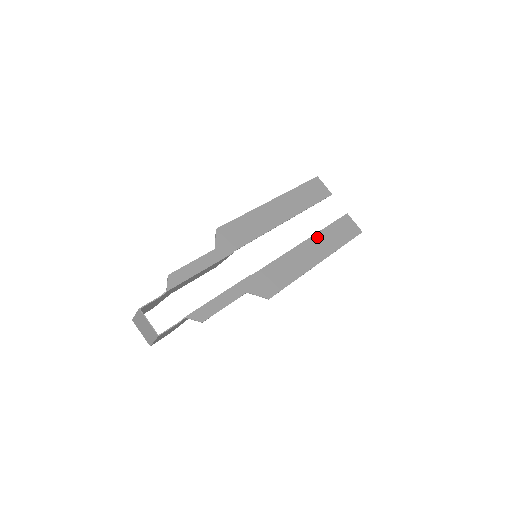
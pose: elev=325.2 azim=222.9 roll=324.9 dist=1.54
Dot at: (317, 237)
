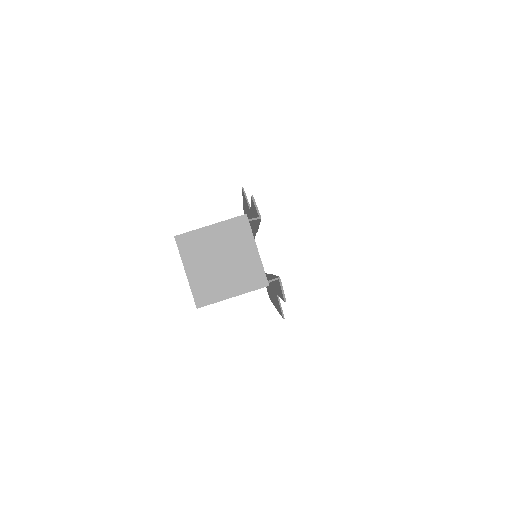
Dot at: occluded
